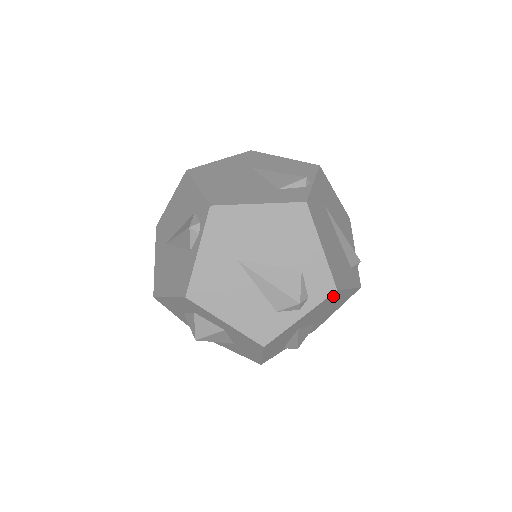
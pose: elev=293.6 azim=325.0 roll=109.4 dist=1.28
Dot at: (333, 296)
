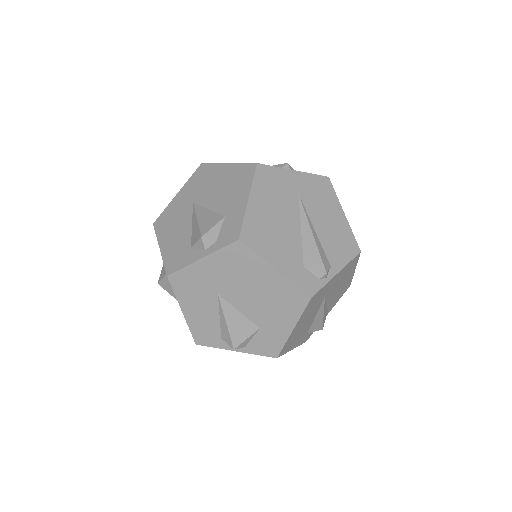
Dot at: (243, 255)
